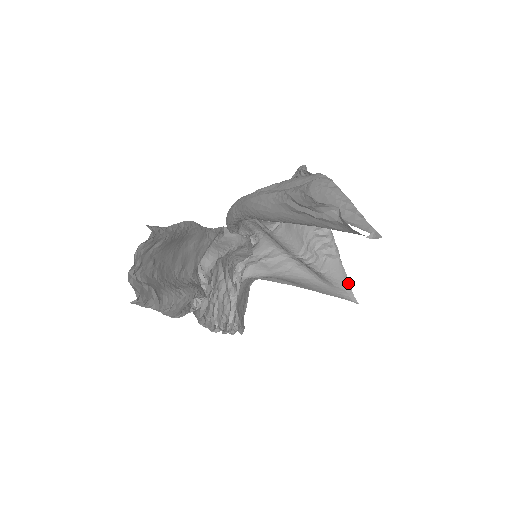
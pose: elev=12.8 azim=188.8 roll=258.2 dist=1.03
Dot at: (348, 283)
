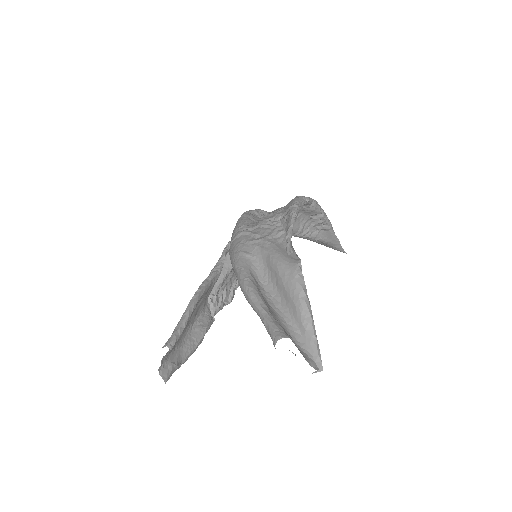
Dot at: (339, 243)
